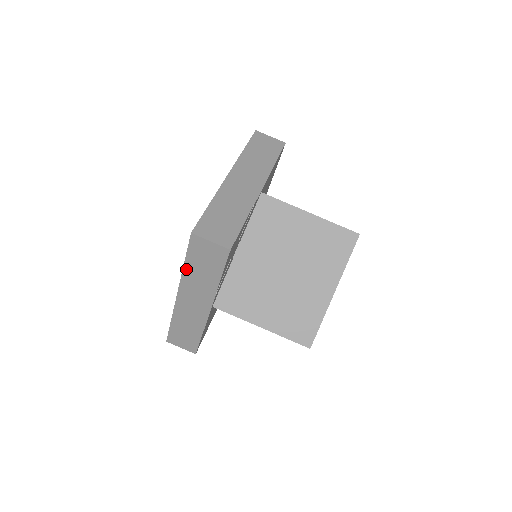
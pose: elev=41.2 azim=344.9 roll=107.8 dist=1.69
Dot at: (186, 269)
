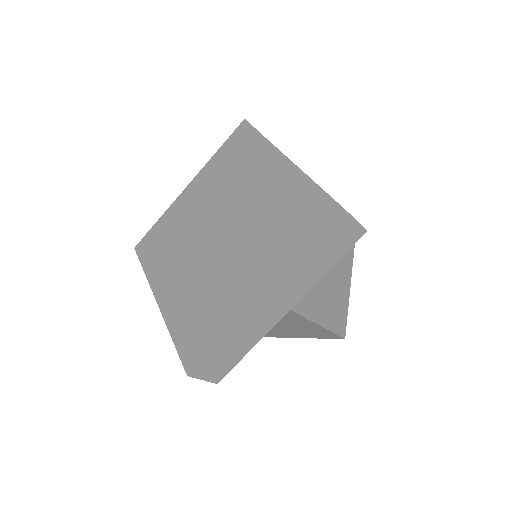
Dot at: (304, 258)
